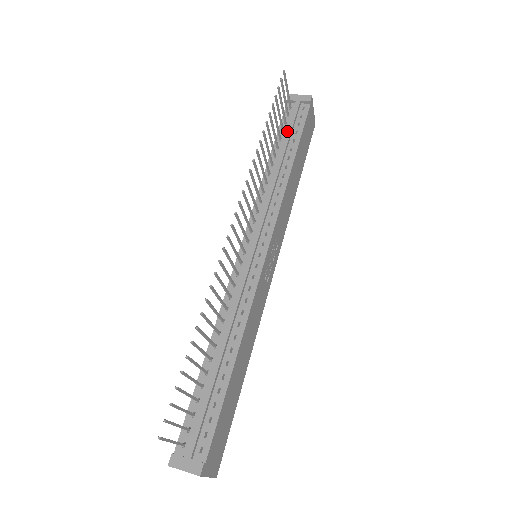
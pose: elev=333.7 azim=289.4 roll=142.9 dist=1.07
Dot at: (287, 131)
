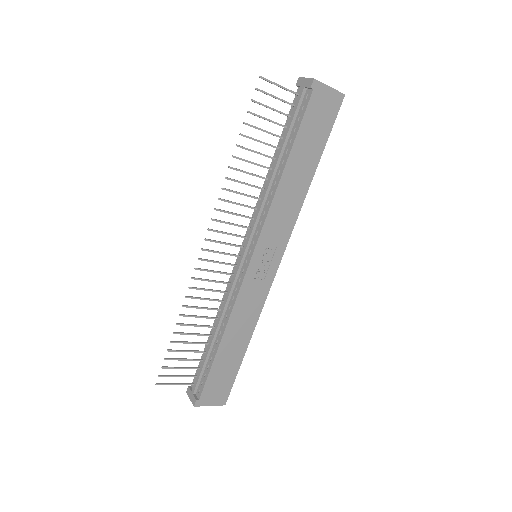
Dot at: (286, 129)
